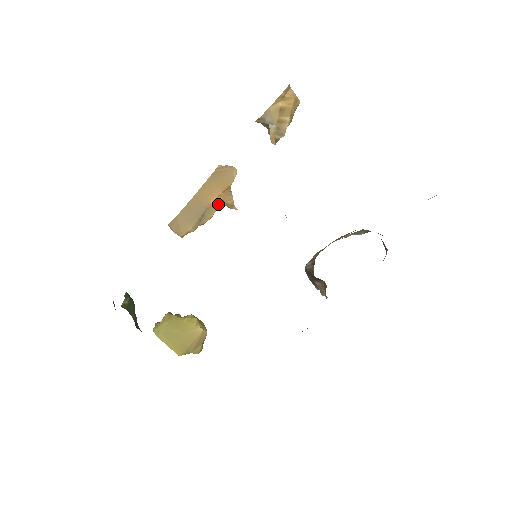
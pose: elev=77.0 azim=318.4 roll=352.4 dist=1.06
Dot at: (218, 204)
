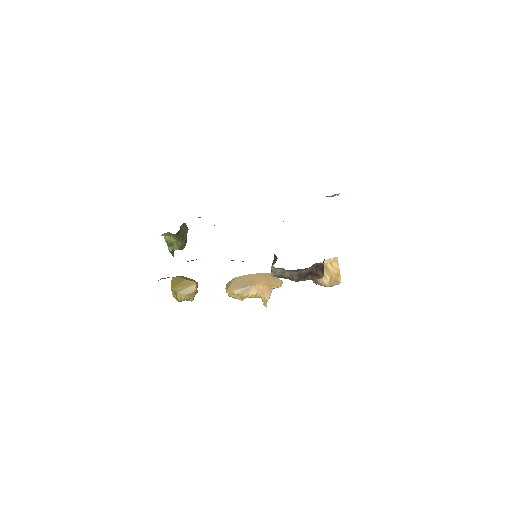
Dot at: (259, 291)
